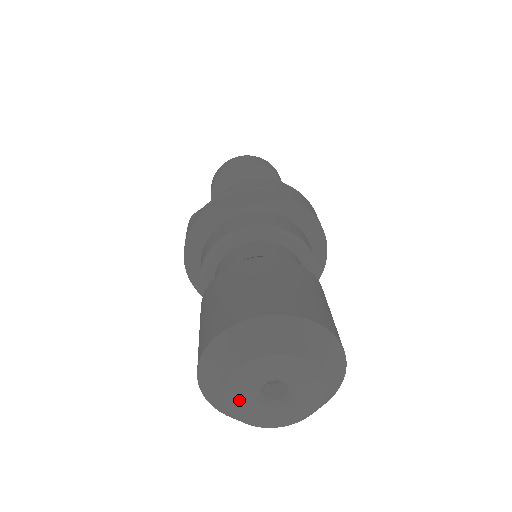
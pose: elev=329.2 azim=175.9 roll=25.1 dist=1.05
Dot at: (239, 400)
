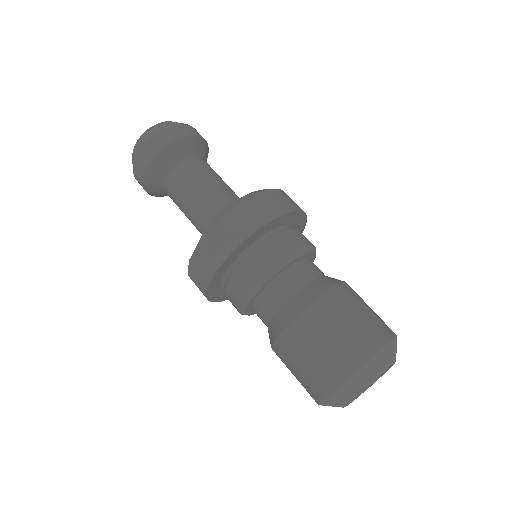
Dot at: occluded
